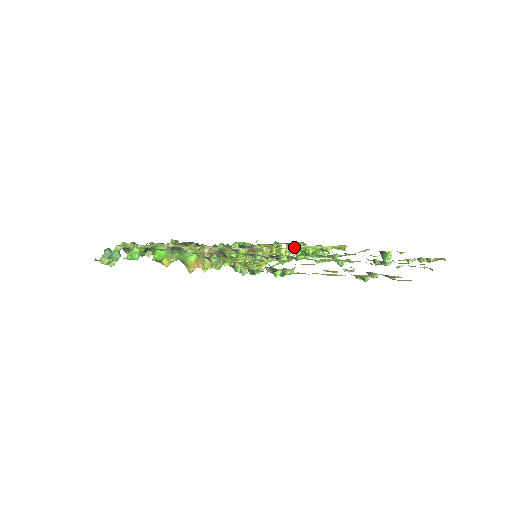
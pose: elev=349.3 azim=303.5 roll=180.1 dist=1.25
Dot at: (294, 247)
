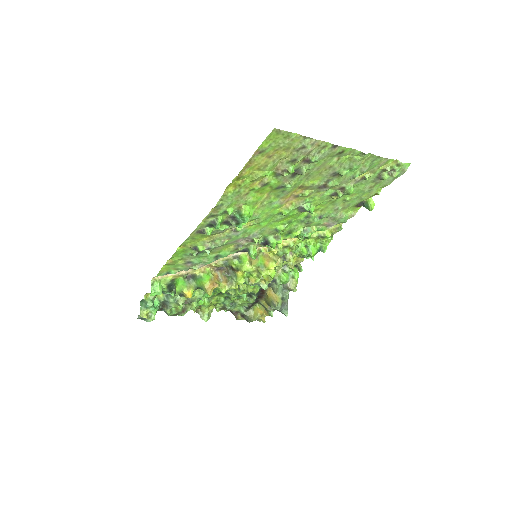
Dot at: (290, 240)
